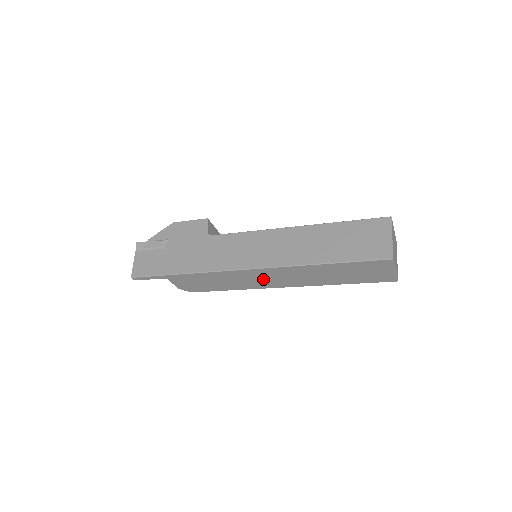
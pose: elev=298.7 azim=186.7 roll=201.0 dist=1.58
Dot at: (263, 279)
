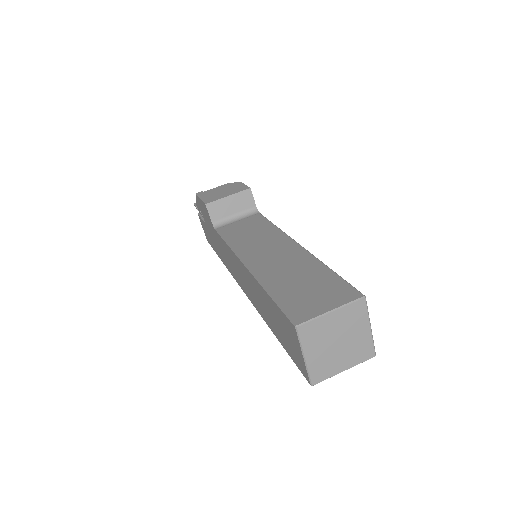
Dot at: occluded
